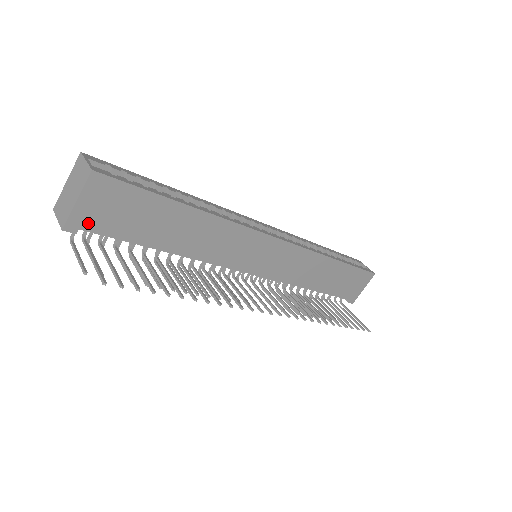
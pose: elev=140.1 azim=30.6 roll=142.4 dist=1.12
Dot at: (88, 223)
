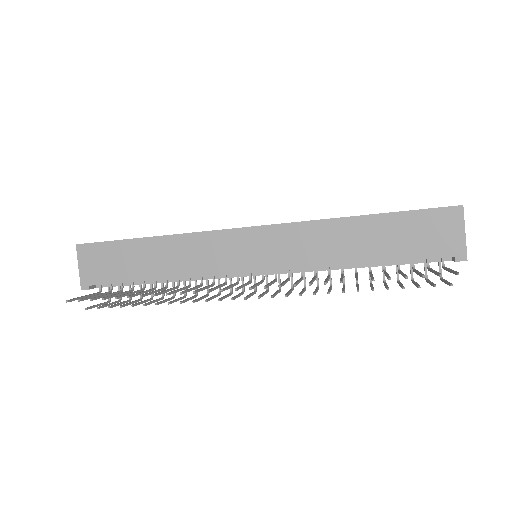
Dot at: (92, 279)
